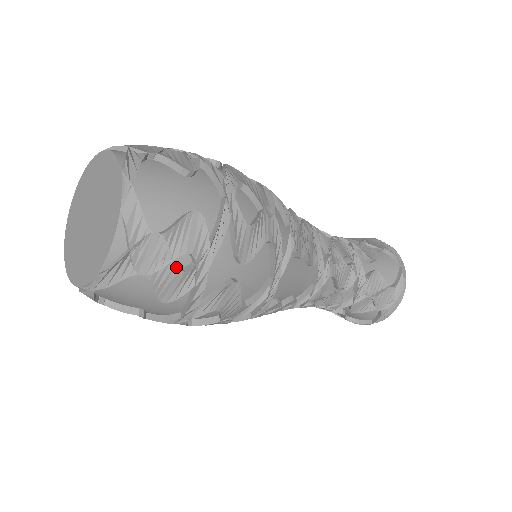
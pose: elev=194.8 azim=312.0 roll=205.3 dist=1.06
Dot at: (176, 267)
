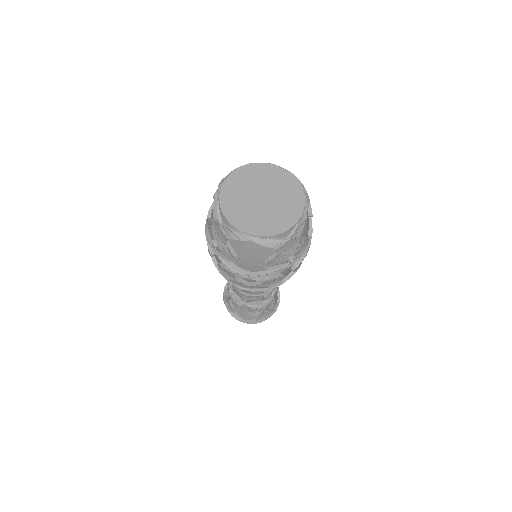
Dot at: occluded
